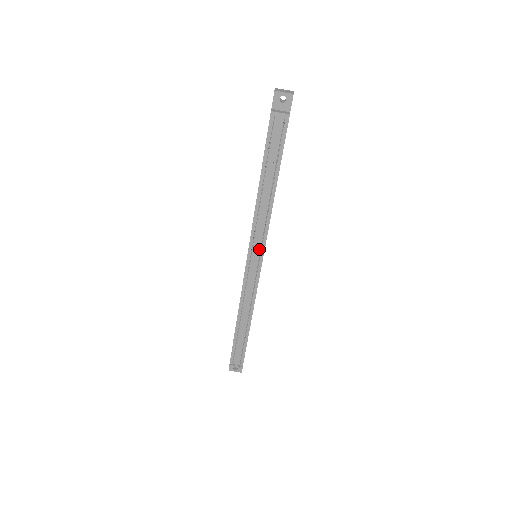
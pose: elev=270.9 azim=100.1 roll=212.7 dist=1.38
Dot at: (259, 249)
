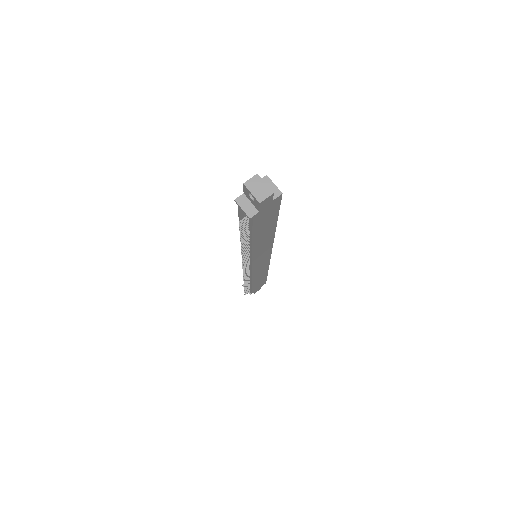
Dot at: occluded
